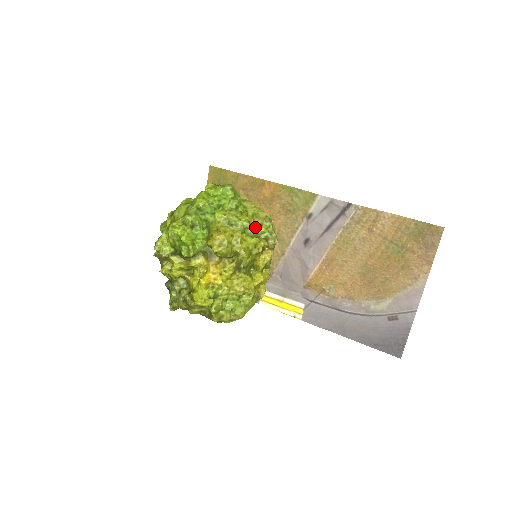
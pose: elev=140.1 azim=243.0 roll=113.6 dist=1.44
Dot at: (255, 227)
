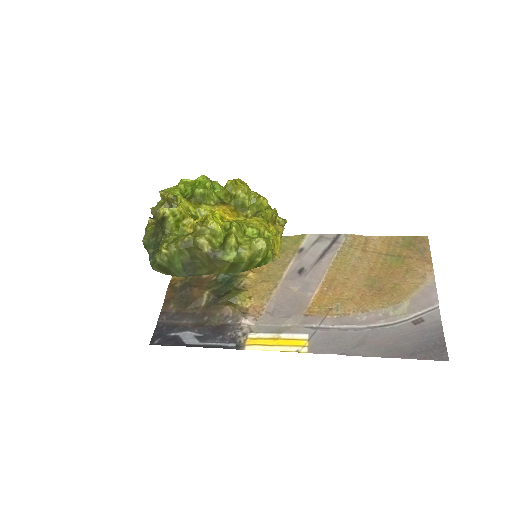
Dot at: occluded
